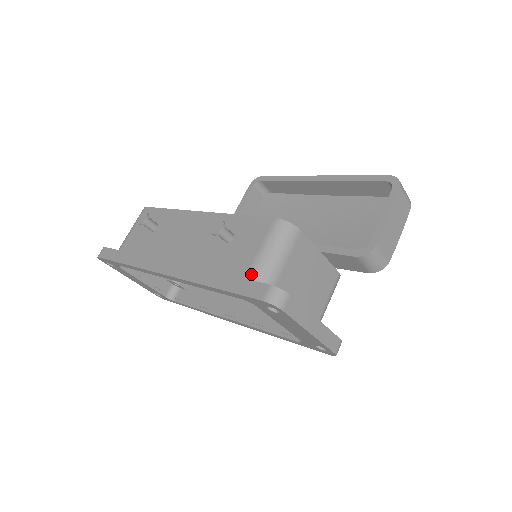
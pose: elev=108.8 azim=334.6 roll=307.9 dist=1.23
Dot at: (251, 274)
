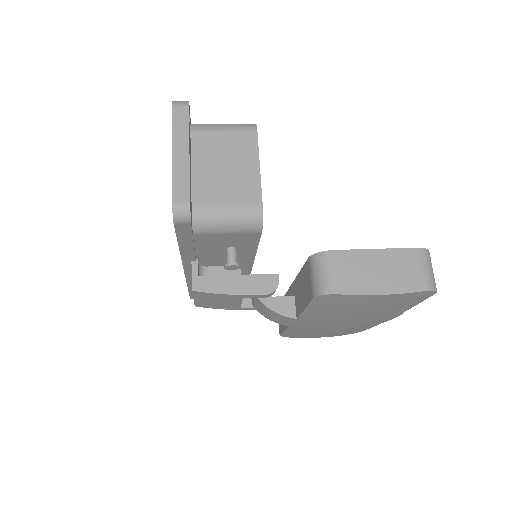
Dot at: occluded
